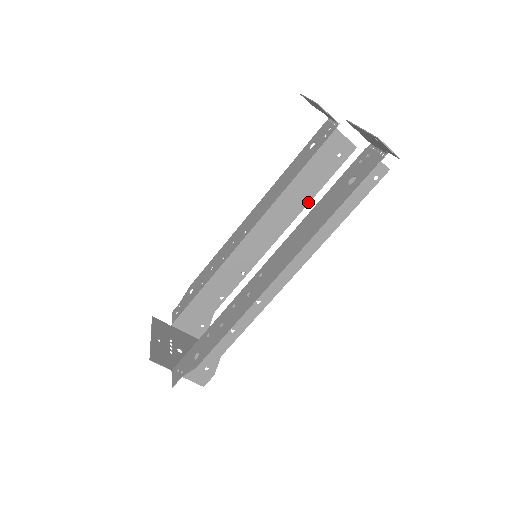
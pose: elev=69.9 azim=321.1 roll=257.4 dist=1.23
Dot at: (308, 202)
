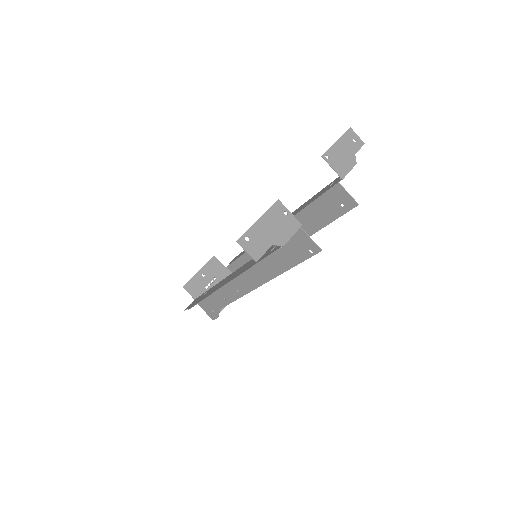
Dot at: (316, 231)
